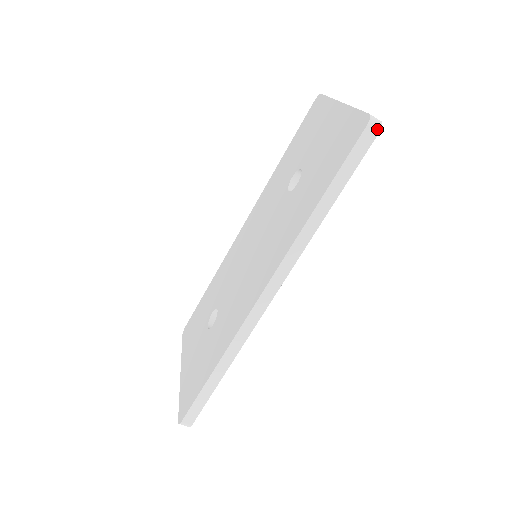
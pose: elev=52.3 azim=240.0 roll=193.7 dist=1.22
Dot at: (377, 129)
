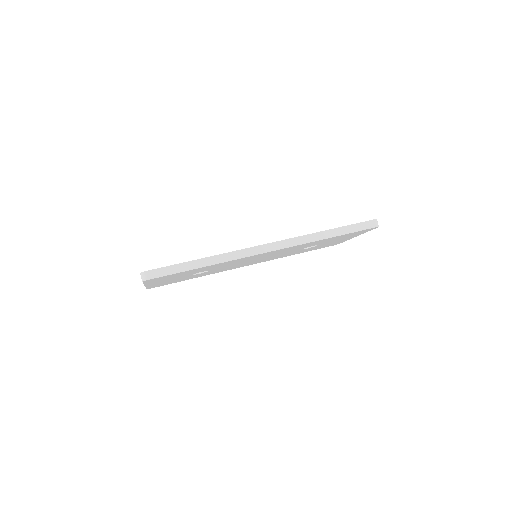
Dot at: (376, 225)
